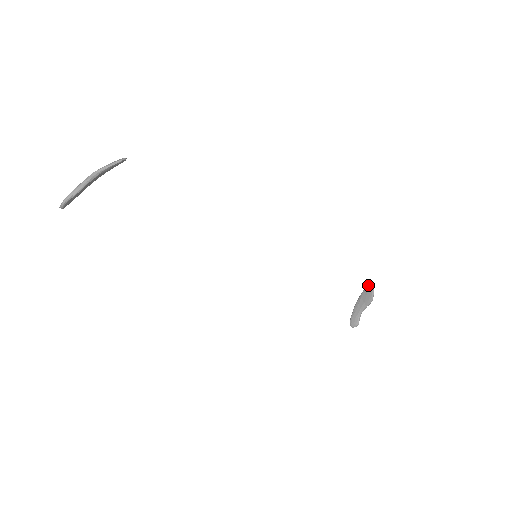
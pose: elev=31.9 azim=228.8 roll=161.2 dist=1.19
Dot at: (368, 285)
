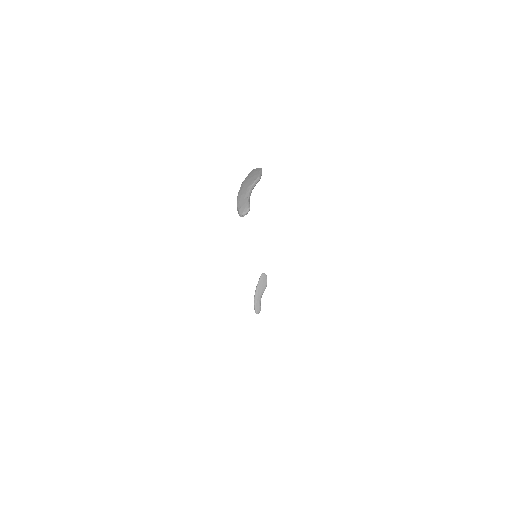
Dot at: (263, 275)
